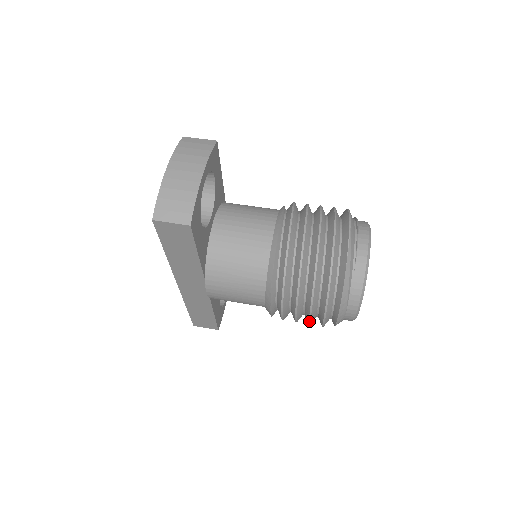
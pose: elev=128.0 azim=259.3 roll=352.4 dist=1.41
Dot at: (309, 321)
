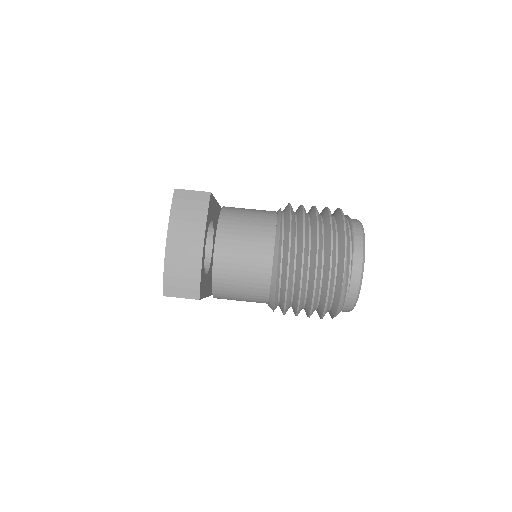
Dot at: occluded
